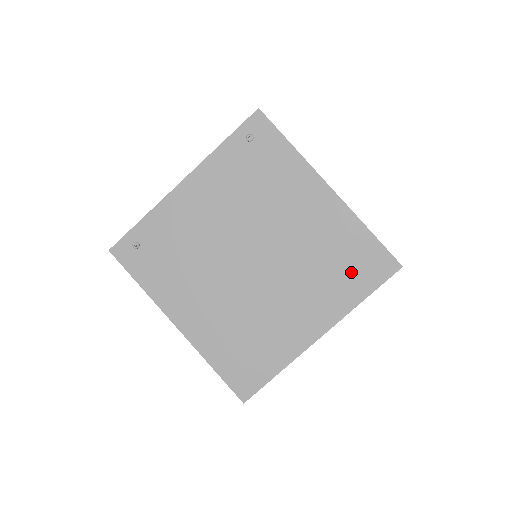
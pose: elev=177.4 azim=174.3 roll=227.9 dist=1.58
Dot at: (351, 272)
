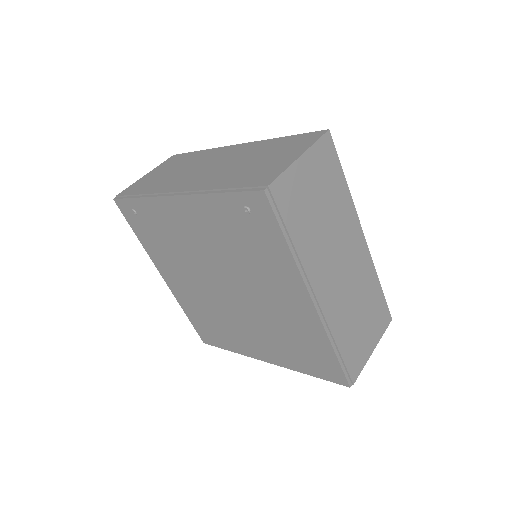
Dot at: (305, 356)
